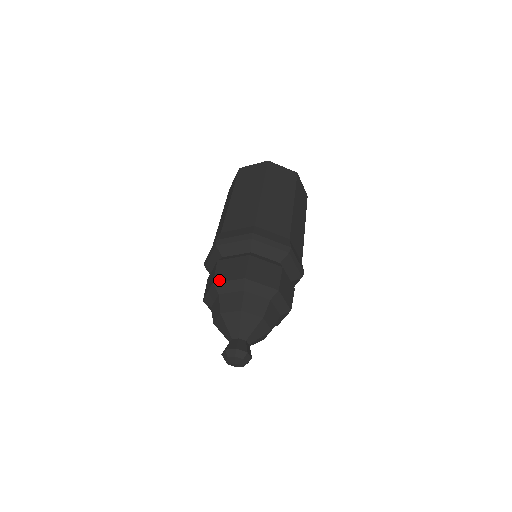
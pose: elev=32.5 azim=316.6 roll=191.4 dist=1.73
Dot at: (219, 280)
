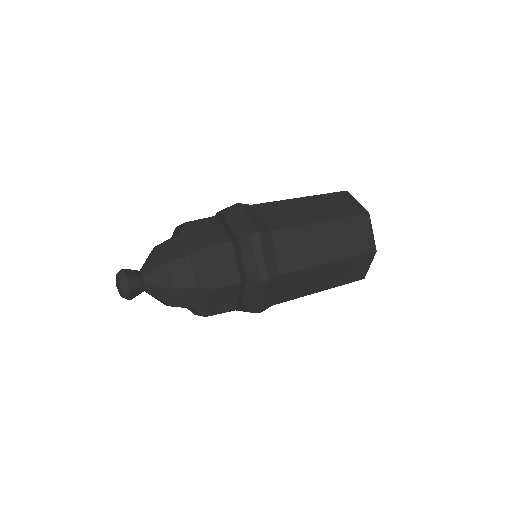
Dot at: occluded
